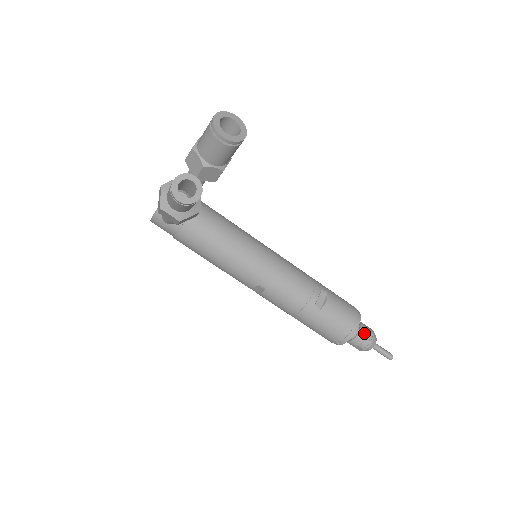
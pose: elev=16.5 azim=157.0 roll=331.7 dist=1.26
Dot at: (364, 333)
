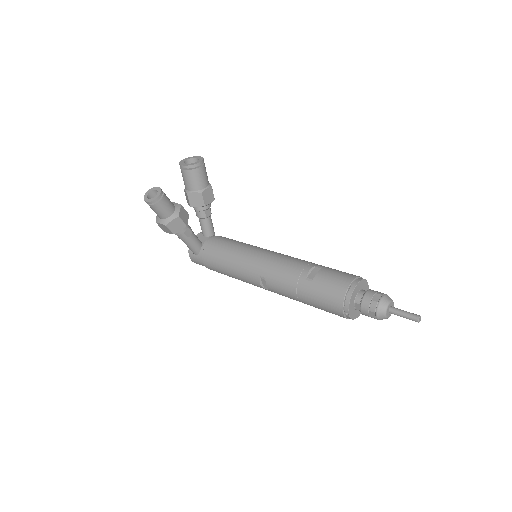
Dot at: (369, 295)
